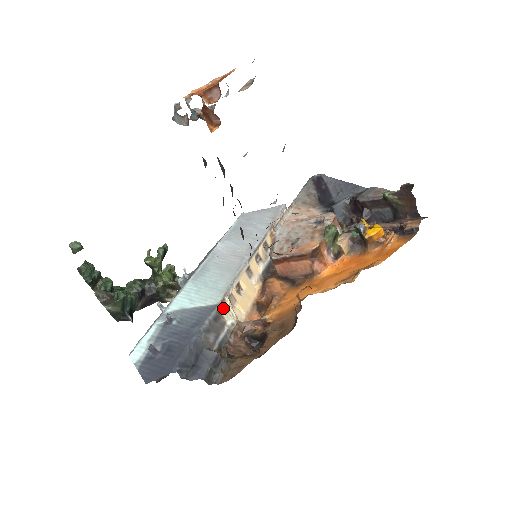
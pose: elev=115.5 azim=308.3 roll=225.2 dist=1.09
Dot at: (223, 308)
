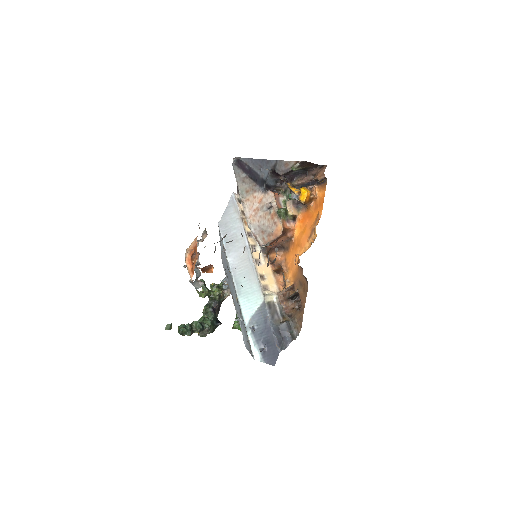
Dot at: (267, 298)
